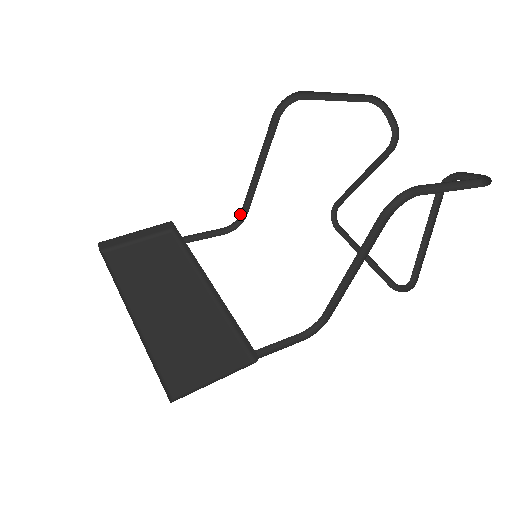
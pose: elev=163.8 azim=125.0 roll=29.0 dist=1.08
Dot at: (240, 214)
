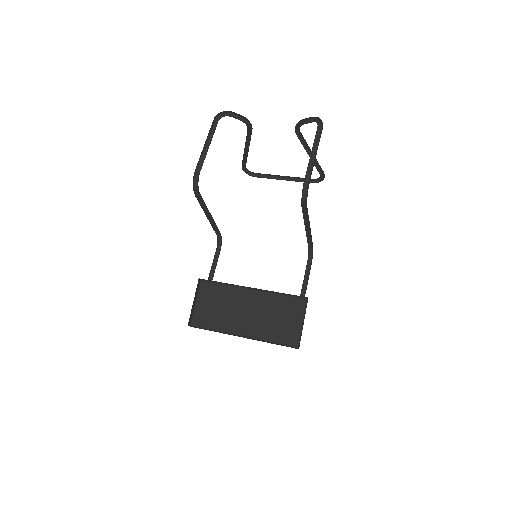
Dot at: occluded
